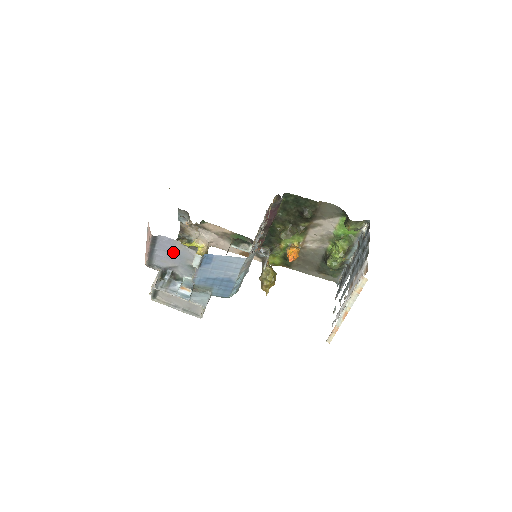
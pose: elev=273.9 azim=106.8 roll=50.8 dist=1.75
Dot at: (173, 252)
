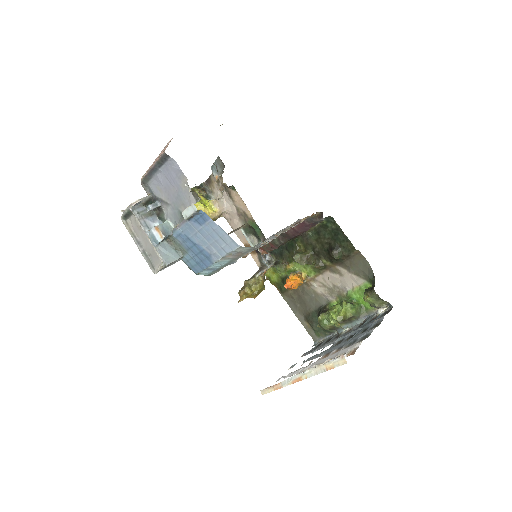
Dot at: (174, 186)
